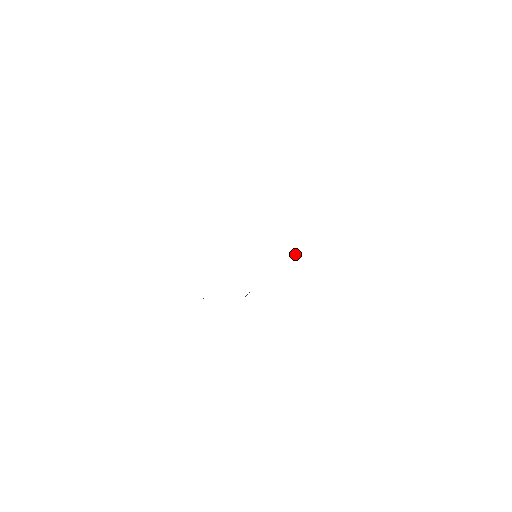
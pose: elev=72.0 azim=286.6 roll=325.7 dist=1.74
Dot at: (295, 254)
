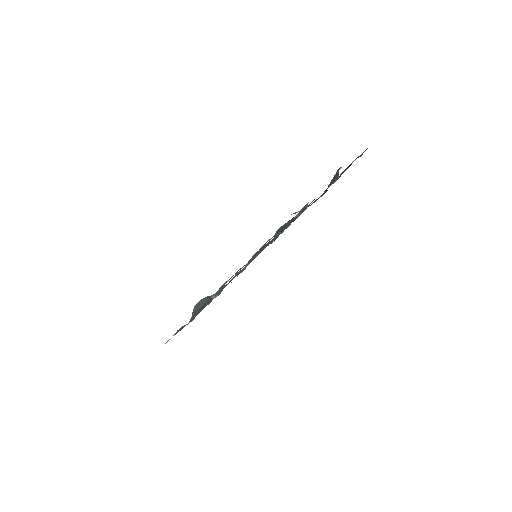
Dot at: occluded
